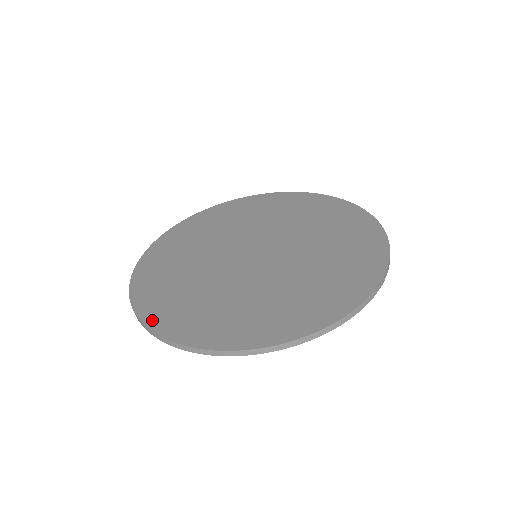
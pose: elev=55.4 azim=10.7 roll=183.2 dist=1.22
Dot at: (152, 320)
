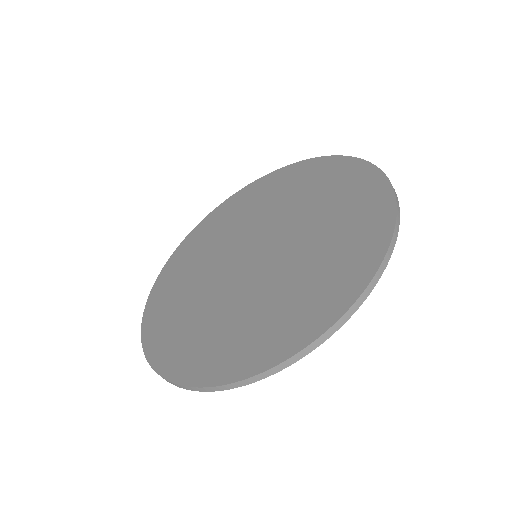
Dot at: (222, 375)
